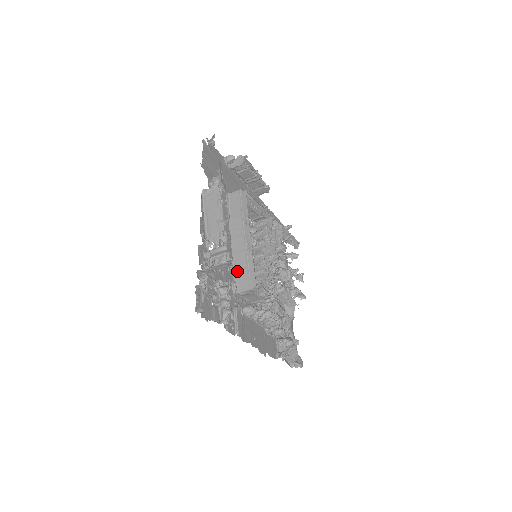
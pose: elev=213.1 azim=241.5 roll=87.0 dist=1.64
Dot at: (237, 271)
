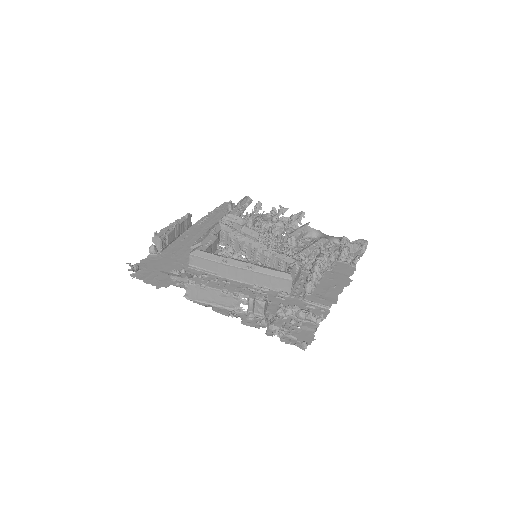
Dot at: (269, 286)
